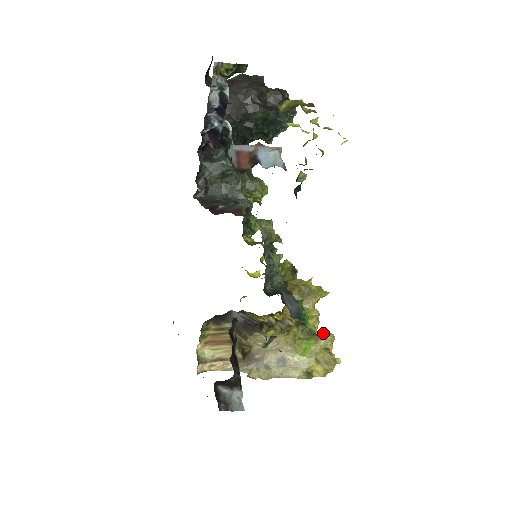
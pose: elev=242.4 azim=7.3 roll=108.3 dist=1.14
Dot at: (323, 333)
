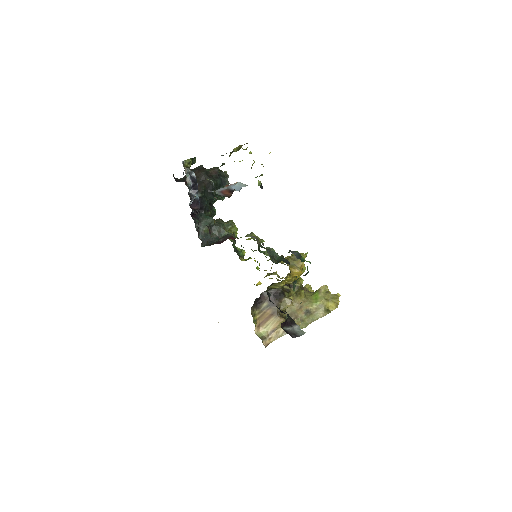
Dot at: occluded
